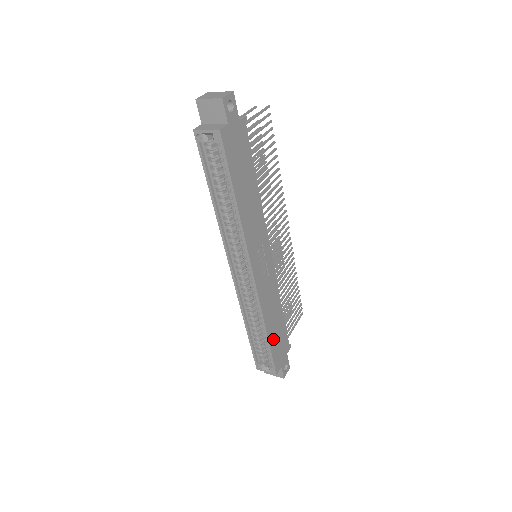
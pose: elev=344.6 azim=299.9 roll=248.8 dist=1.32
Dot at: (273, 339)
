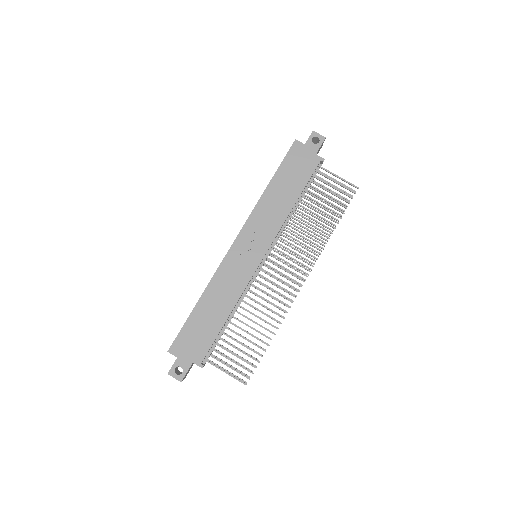
Dot at: (198, 318)
